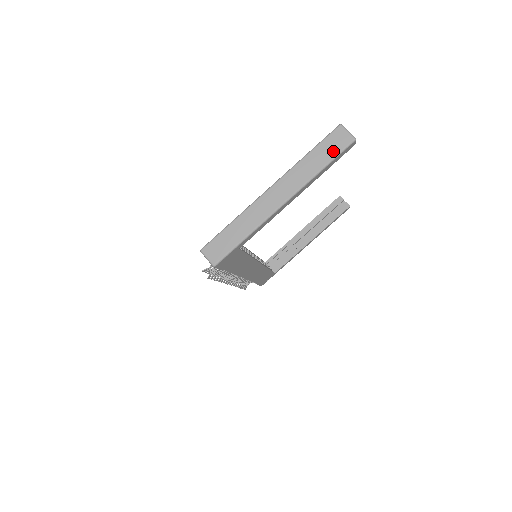
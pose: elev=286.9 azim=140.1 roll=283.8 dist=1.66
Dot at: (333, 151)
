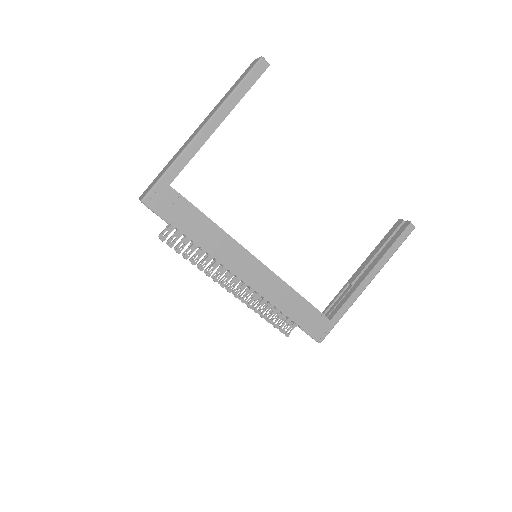
Dot at: (244, 75)
